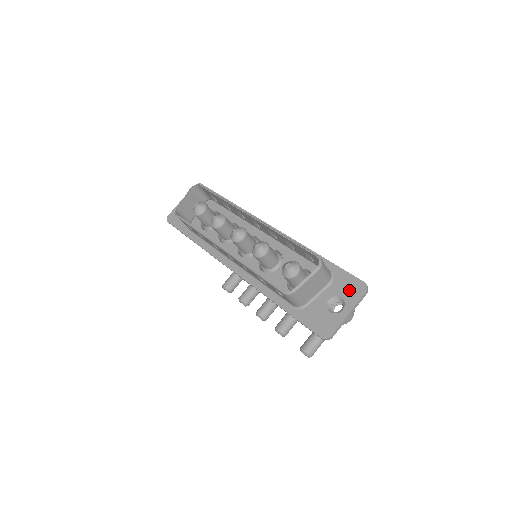
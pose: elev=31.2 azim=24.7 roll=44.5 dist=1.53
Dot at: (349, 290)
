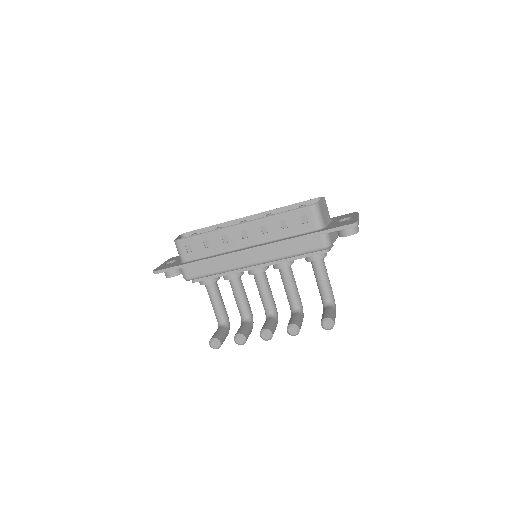
Dot at: (347, 216)
